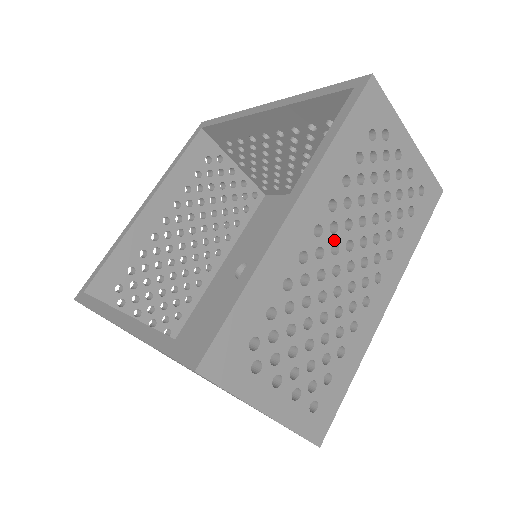
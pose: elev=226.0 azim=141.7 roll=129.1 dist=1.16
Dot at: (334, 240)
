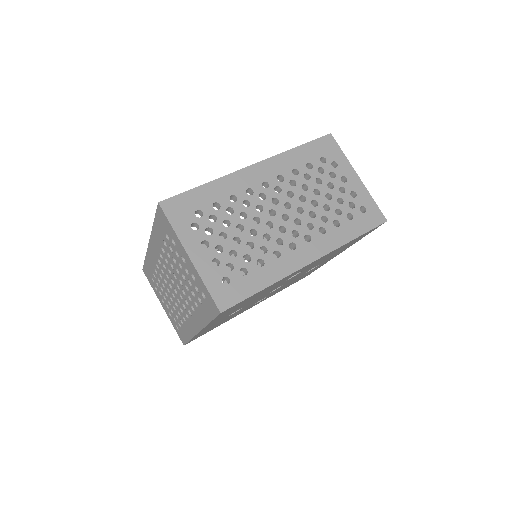
Dot at: occluded
